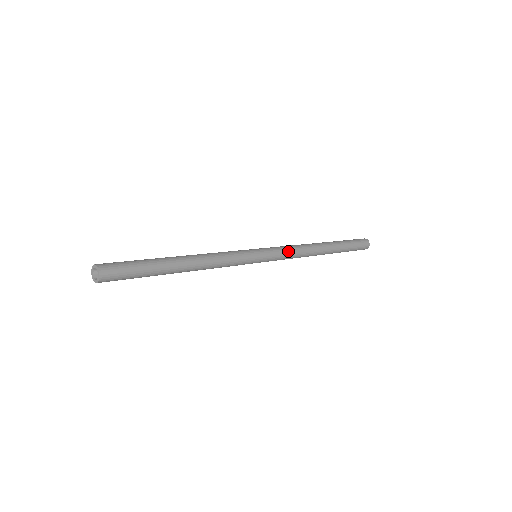
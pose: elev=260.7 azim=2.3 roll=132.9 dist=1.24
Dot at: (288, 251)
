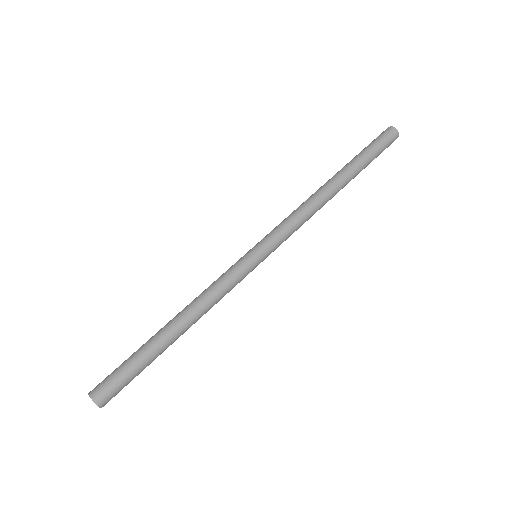
Dot at: (291, 225)
